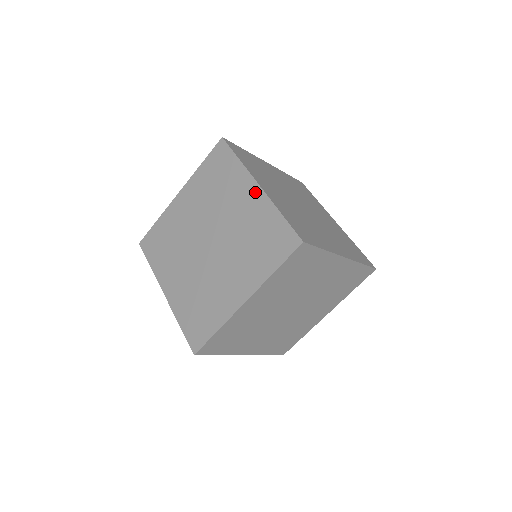
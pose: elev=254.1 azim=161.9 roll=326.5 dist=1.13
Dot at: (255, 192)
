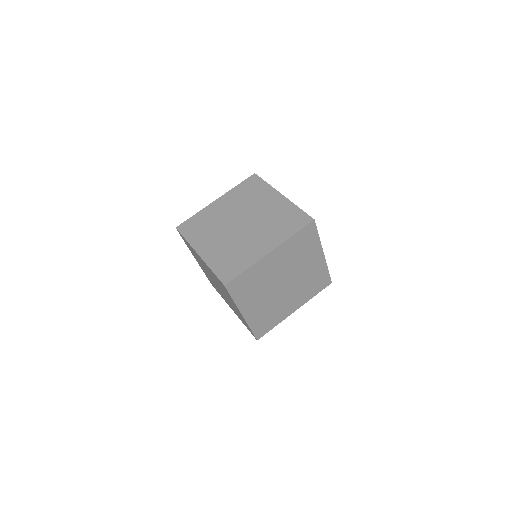
Dot at: (201, 259)
